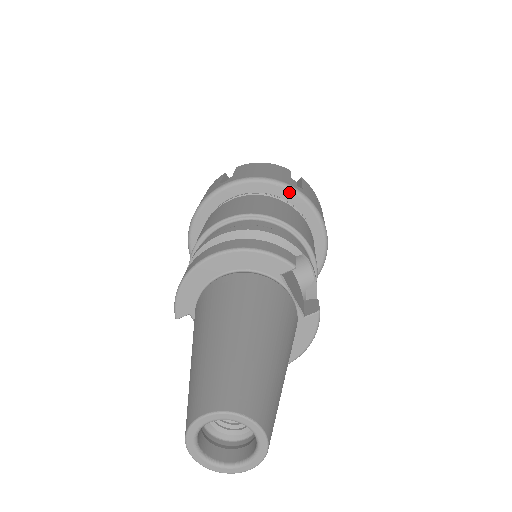
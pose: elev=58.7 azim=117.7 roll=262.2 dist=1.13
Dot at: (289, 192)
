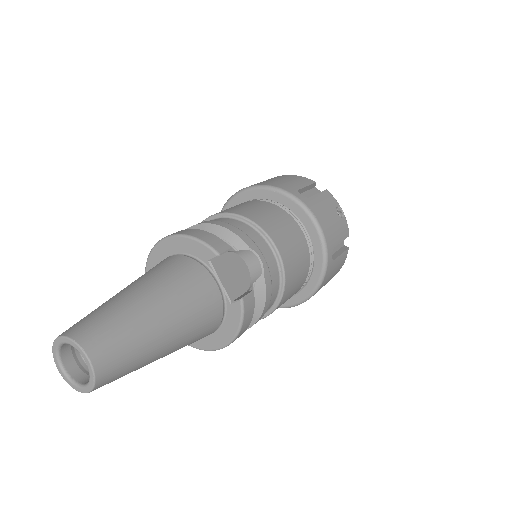
Dot at: (288, 199)
